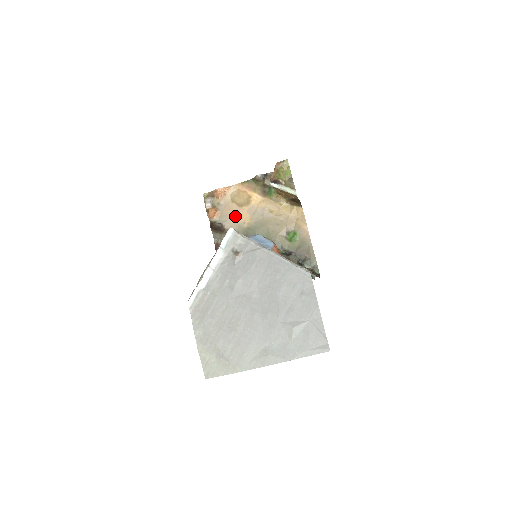
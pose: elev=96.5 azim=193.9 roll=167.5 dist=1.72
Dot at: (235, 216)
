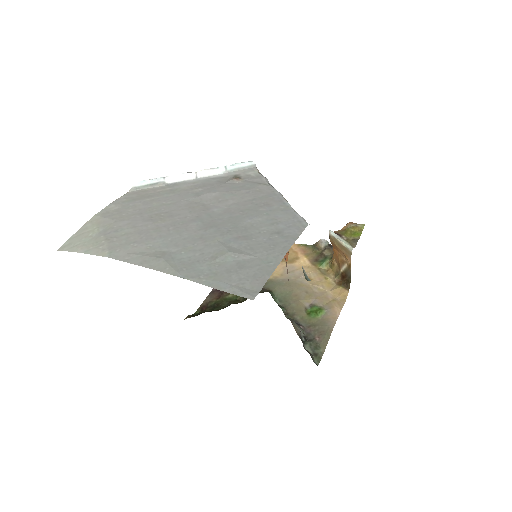
Dot at: occluded
